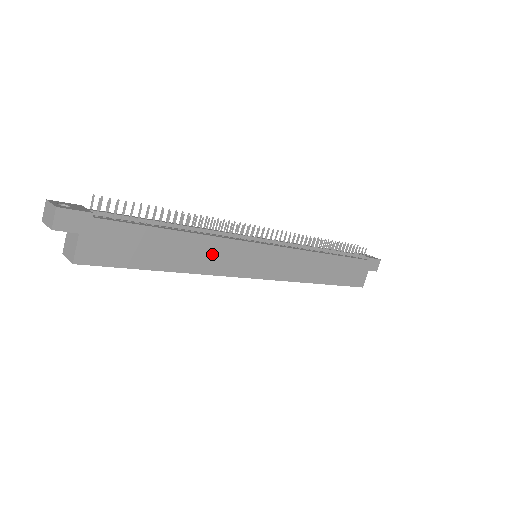
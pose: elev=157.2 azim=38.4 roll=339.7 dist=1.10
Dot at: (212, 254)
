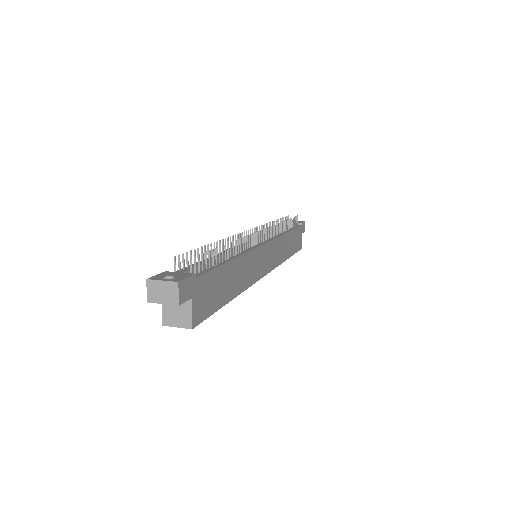
Dot at: (247, 269)
